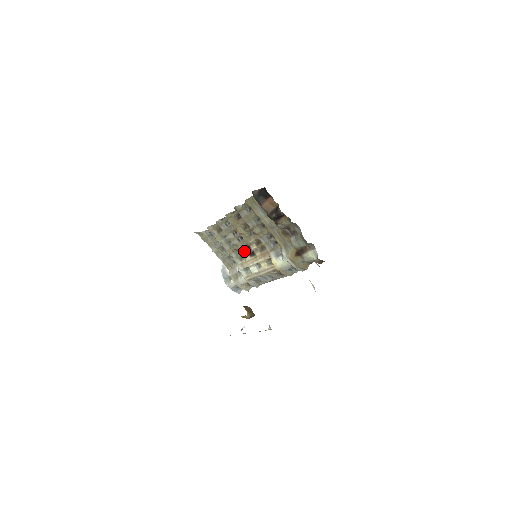
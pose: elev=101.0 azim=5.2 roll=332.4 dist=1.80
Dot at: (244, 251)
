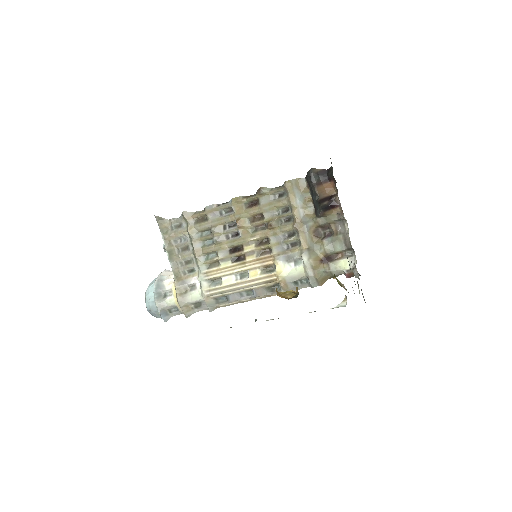
Dot at: (226, 253)
